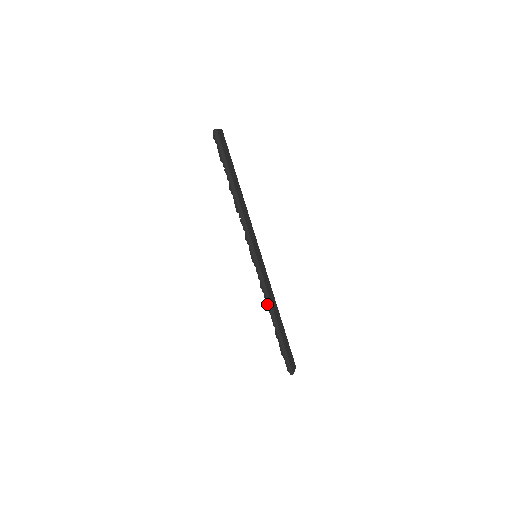
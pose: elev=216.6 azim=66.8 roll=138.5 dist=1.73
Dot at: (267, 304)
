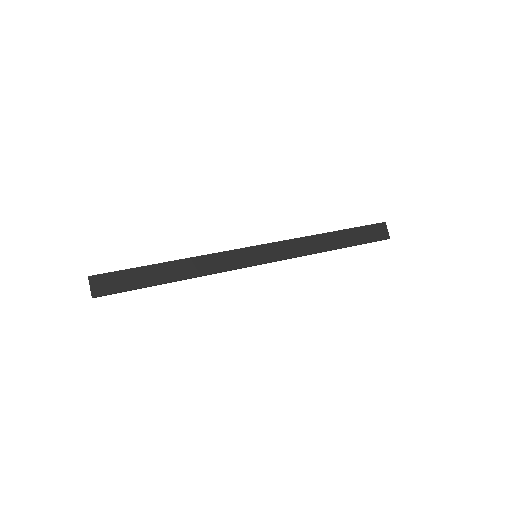
Dot at: occluded
